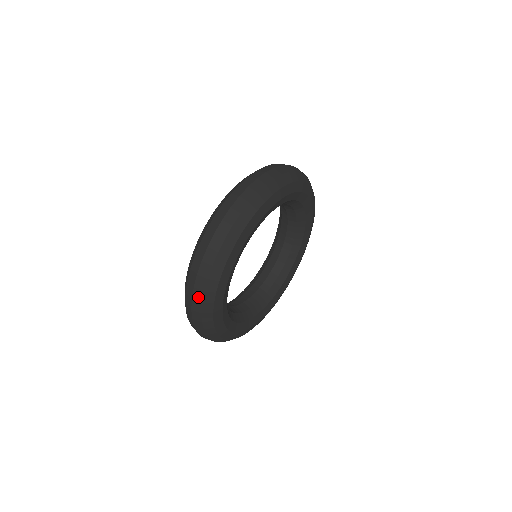
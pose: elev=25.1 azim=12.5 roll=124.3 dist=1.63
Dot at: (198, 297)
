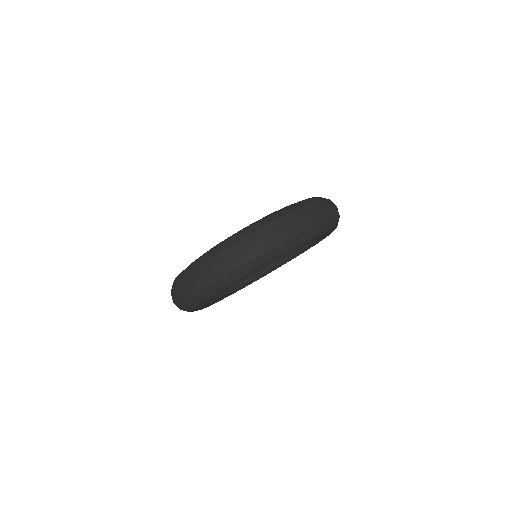
Dot at: (210, 279)
